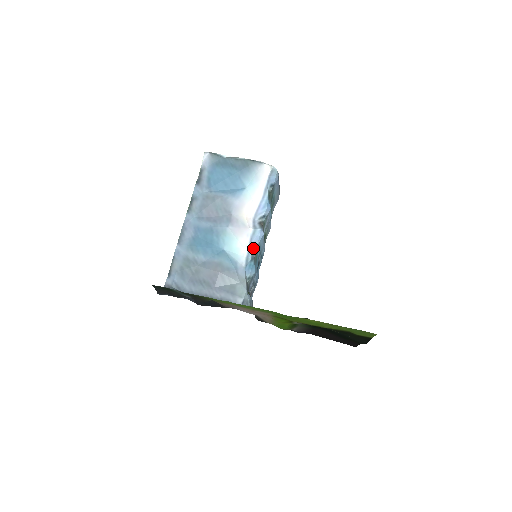
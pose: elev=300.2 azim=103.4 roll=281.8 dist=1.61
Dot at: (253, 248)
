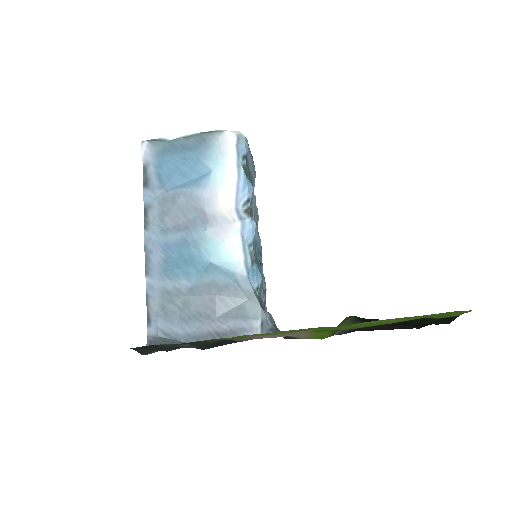
Dot at: (249, 247)
